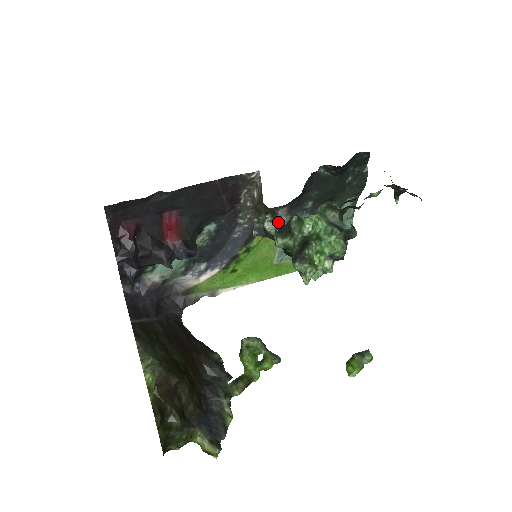
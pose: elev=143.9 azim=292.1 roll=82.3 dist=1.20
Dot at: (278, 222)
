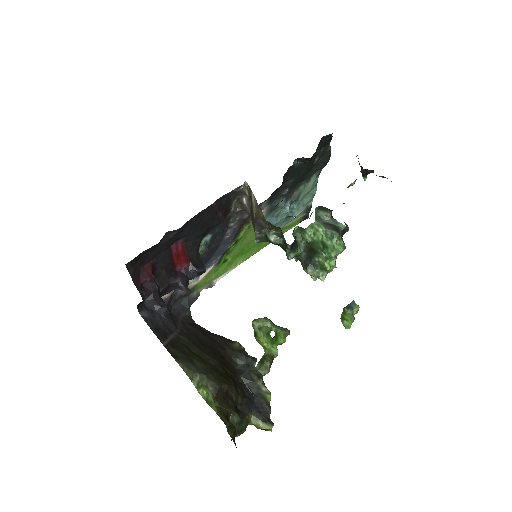
Dot at: occluded
